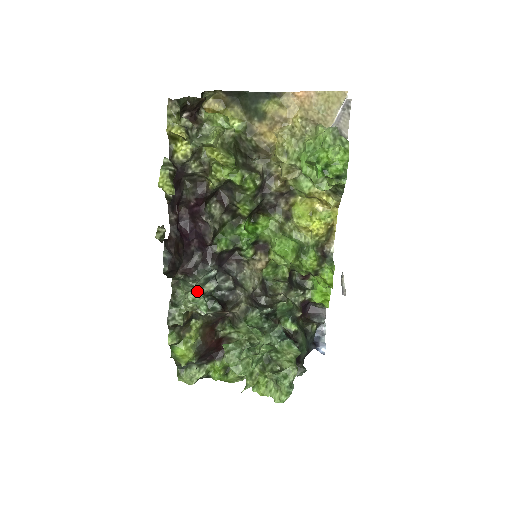
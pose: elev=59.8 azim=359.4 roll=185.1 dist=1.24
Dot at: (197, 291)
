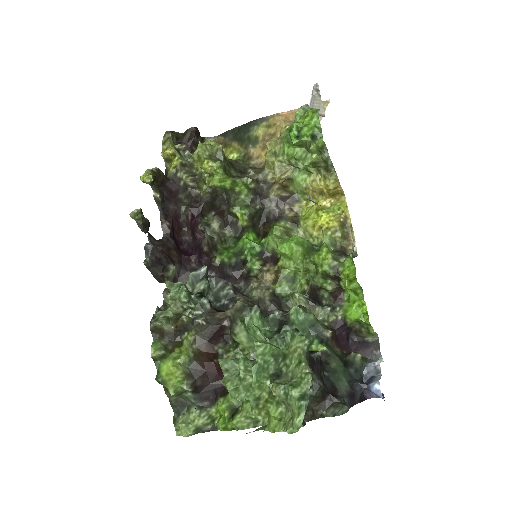
Dot at: (181, 284)
